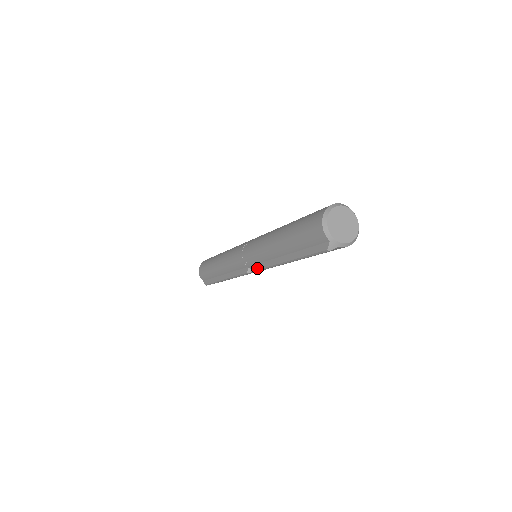
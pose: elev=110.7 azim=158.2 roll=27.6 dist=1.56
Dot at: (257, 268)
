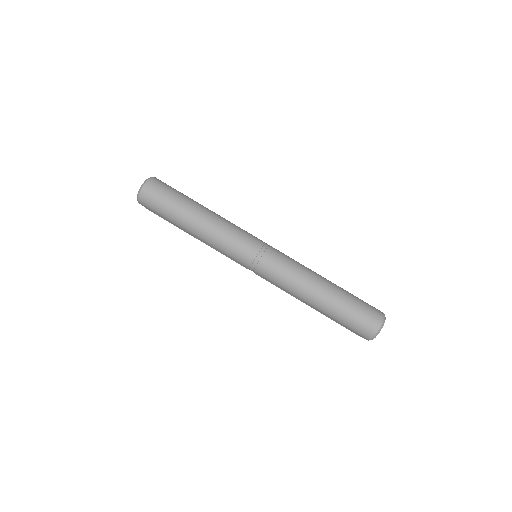
Dot at: (267, 280)
